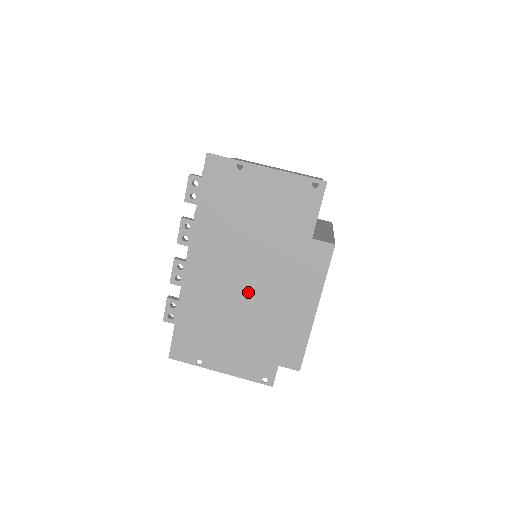
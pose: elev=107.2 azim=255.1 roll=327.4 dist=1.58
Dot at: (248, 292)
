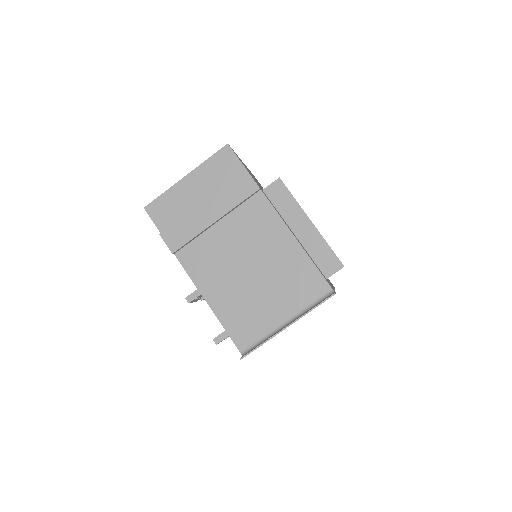
Dot at: occluded
